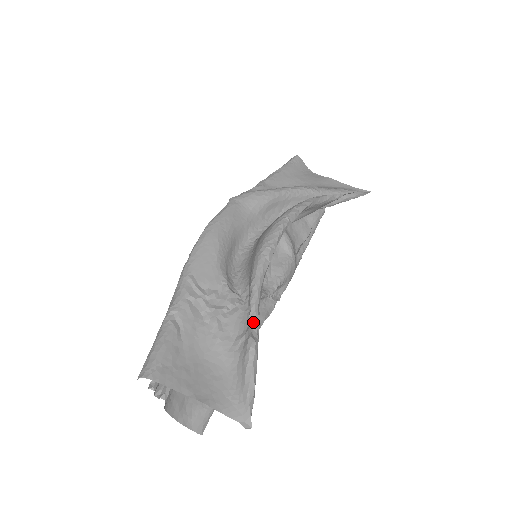
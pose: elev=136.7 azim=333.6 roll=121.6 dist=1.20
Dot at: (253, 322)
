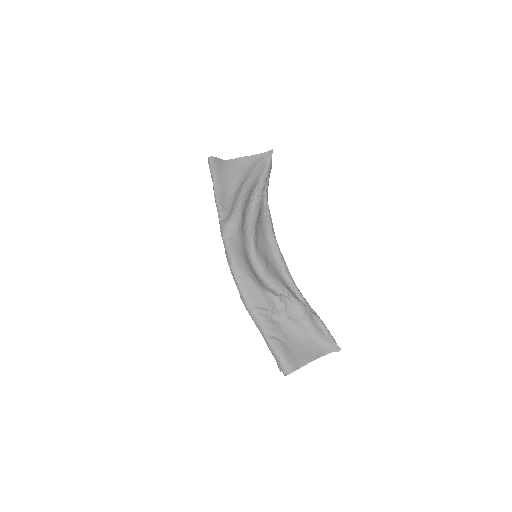
Dot at: (308, 306)
